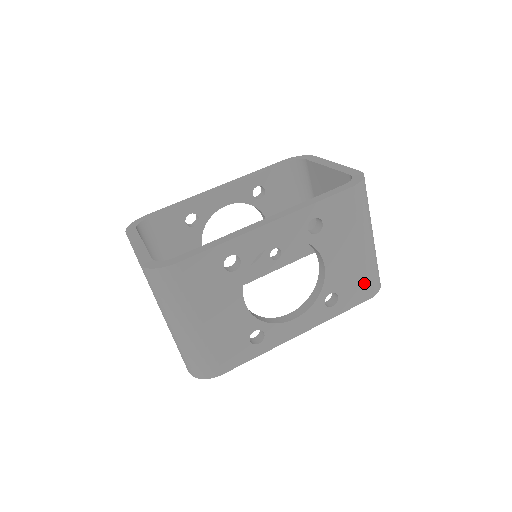
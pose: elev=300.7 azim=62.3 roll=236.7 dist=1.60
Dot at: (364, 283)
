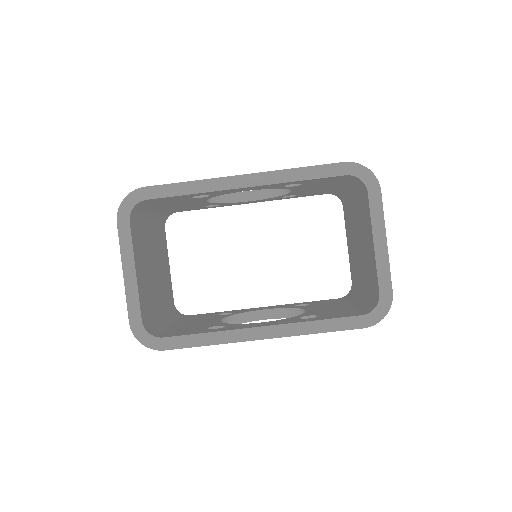
Dot at: occluded
